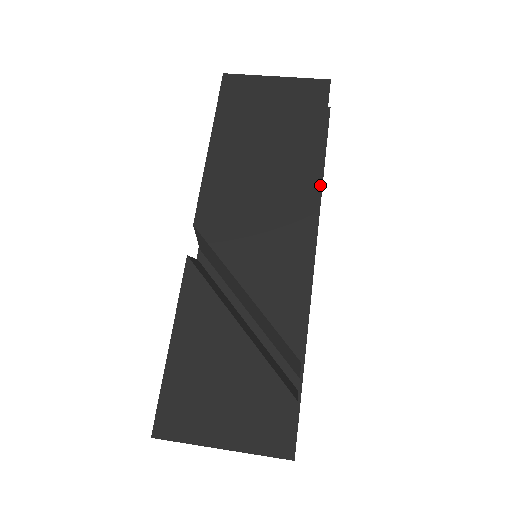
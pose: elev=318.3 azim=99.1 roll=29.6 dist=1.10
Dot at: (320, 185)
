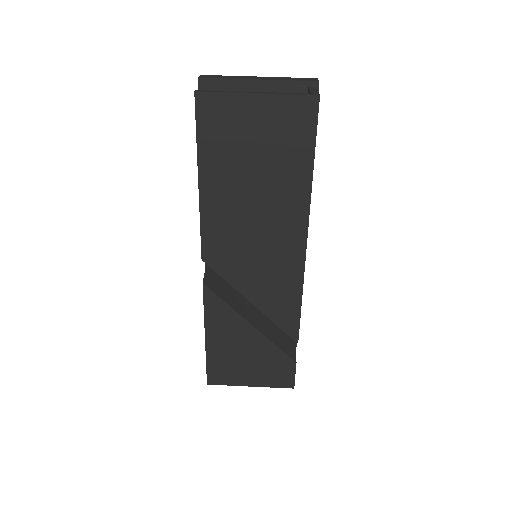
Dot at: occluded
